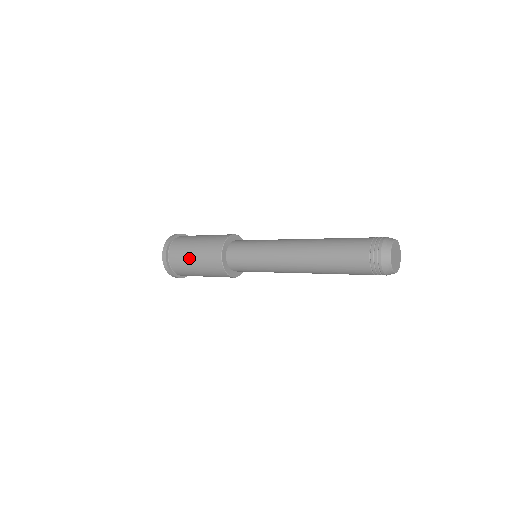
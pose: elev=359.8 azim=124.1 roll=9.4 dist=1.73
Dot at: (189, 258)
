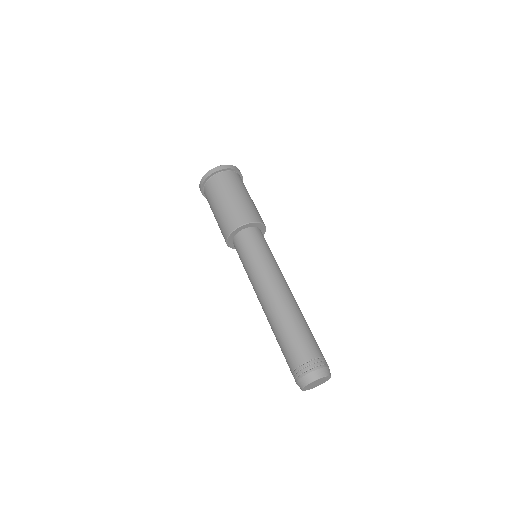
Dot at: occluded
